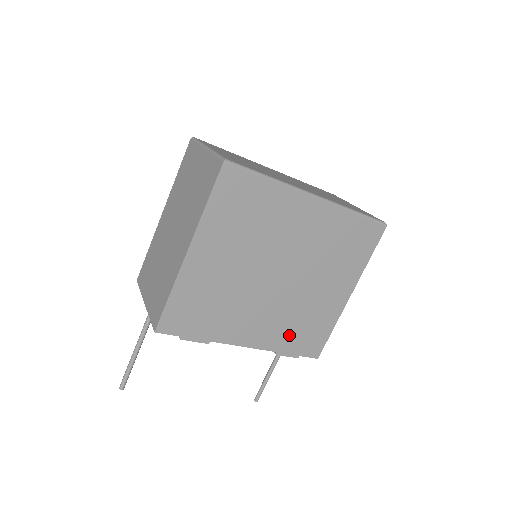
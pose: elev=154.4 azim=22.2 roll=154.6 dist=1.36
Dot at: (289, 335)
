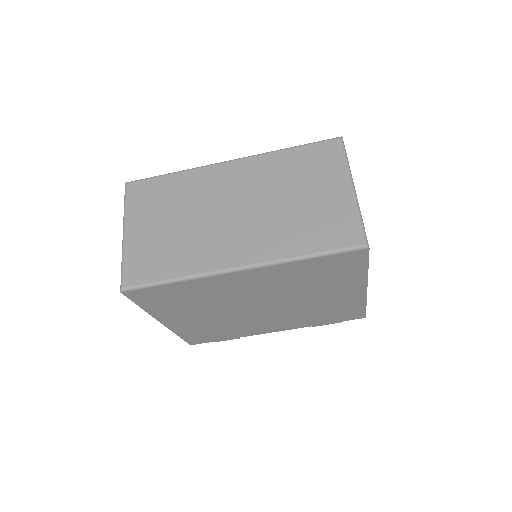
Dot at: (315, 319)
